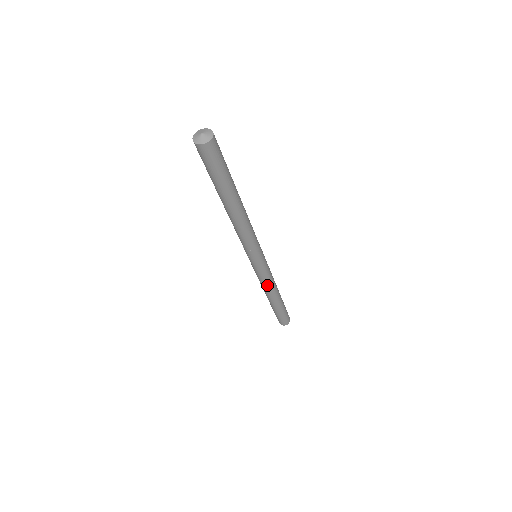
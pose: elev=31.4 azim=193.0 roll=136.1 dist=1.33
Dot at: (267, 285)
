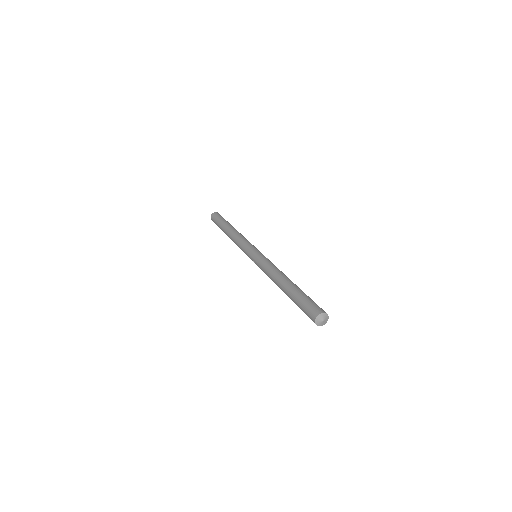
Dot at: occluded
